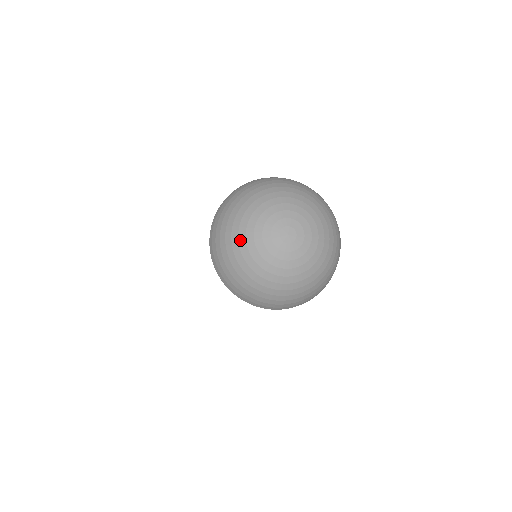
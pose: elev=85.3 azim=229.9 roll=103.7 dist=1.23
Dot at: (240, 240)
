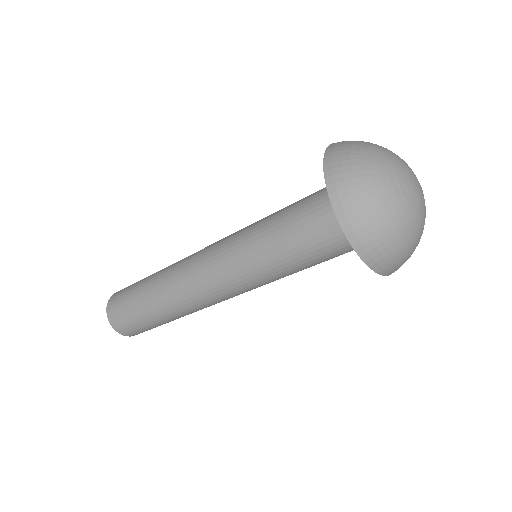
Dot at: (384, 178)
